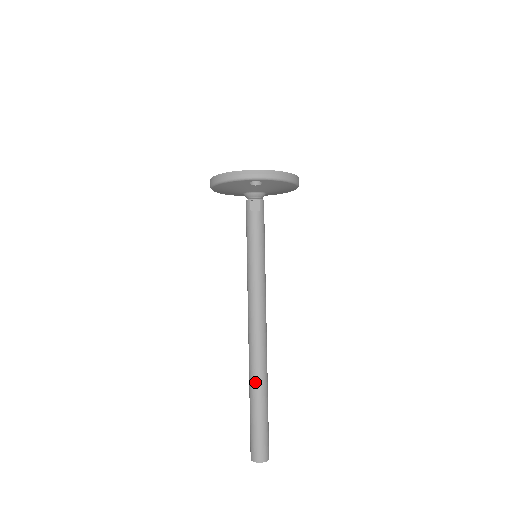
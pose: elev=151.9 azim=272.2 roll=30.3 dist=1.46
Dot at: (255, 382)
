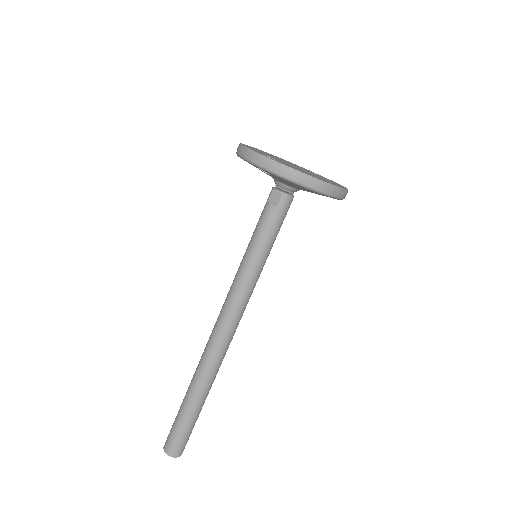
Dot at: (193, 381)
